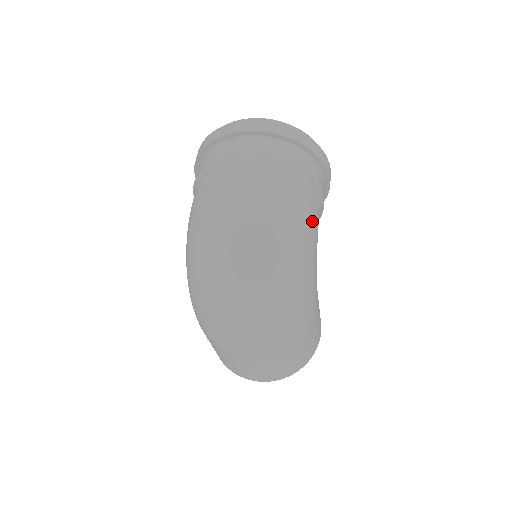
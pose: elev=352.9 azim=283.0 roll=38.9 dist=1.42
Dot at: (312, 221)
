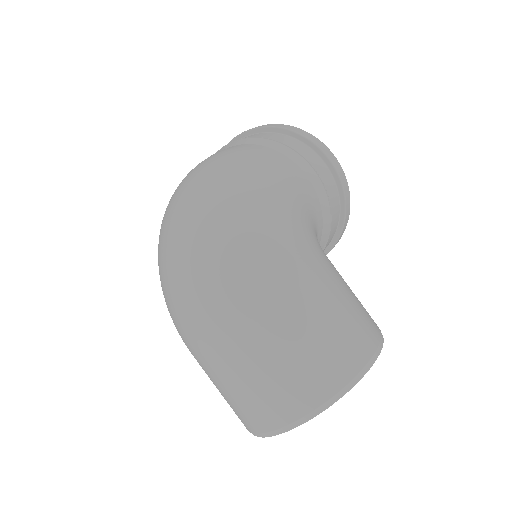
Dot at: (275, 166)
